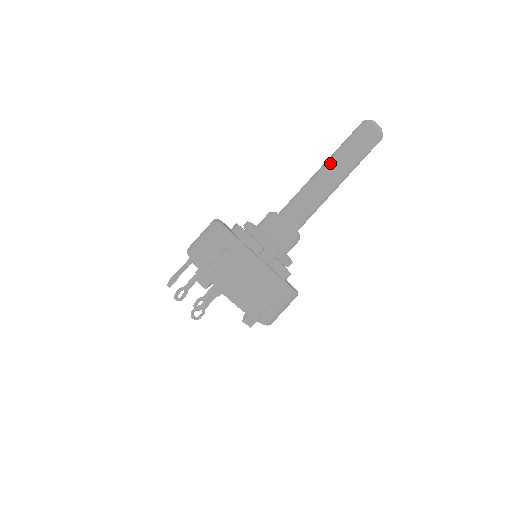
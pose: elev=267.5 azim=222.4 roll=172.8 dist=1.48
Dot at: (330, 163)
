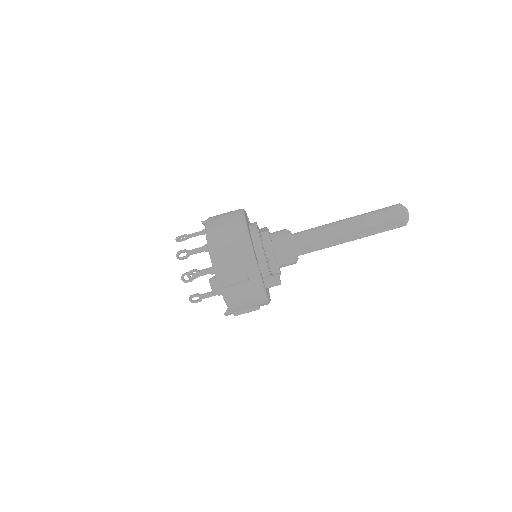
Dot at: (357, 227)
